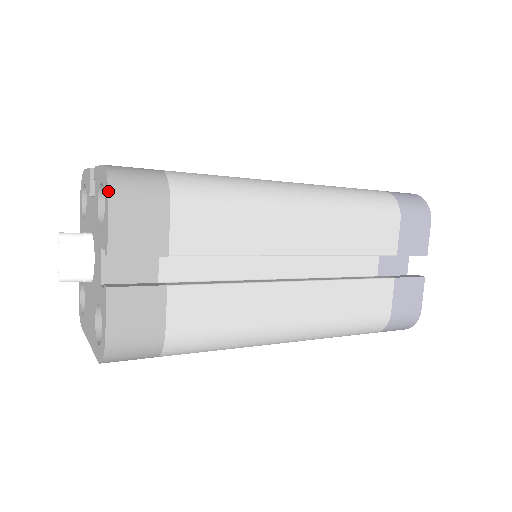
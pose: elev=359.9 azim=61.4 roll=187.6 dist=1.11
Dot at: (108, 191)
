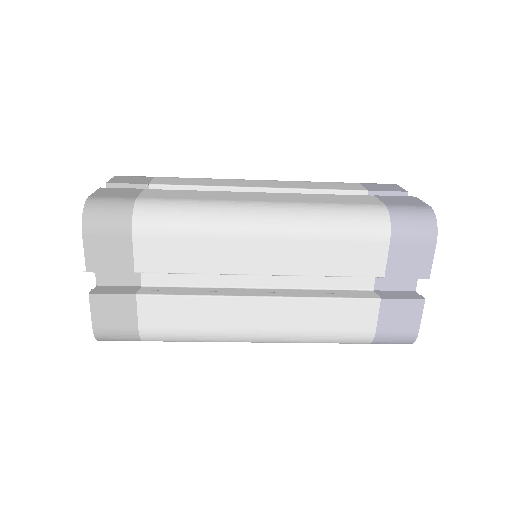
Dot at: occluded
